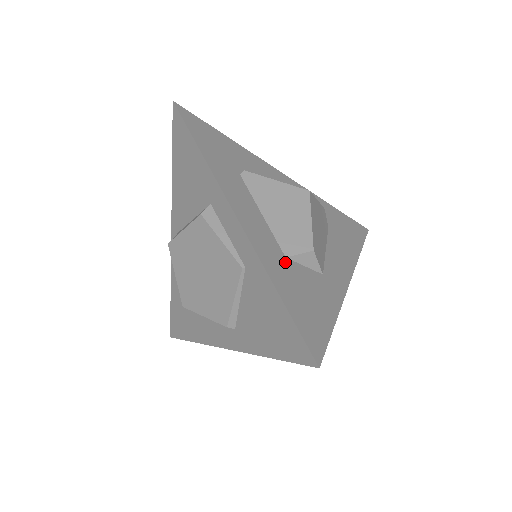
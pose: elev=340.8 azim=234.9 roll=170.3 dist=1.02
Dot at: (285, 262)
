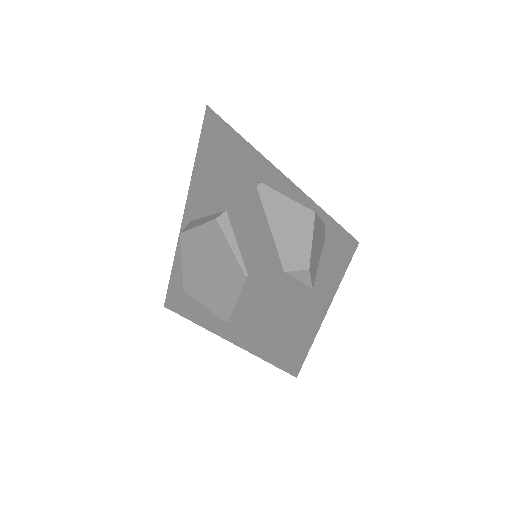
Dot at: (283, 277)
